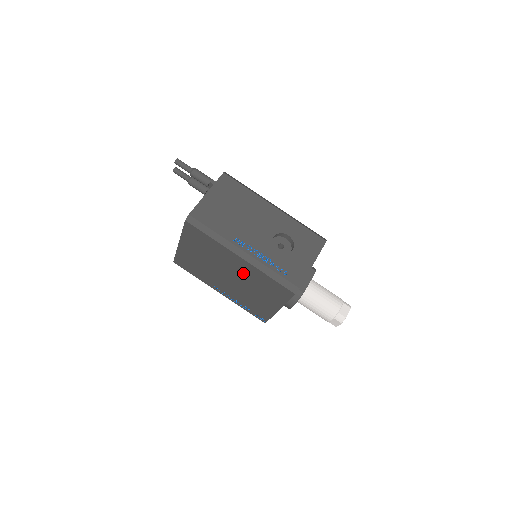
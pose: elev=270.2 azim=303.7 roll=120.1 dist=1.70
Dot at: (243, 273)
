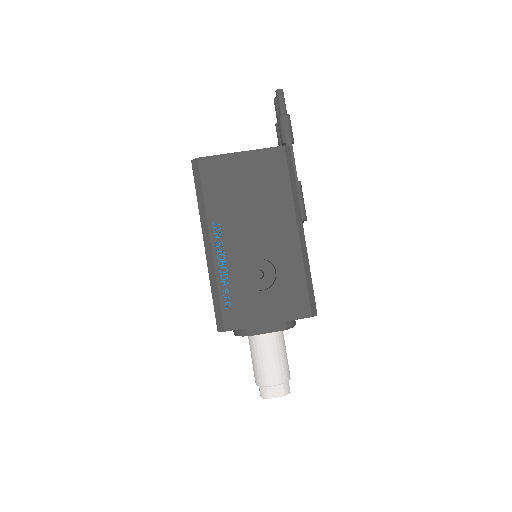
Dot at: occluded
